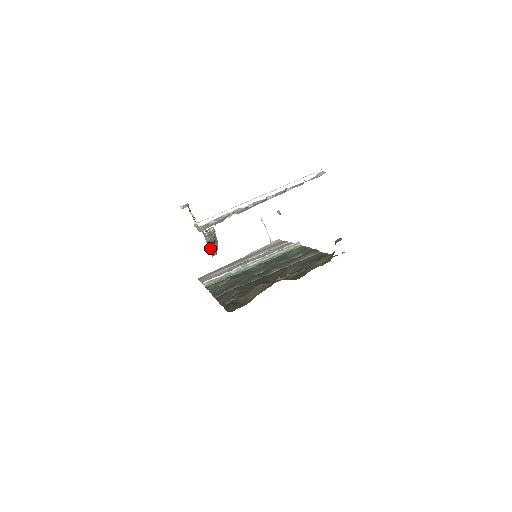
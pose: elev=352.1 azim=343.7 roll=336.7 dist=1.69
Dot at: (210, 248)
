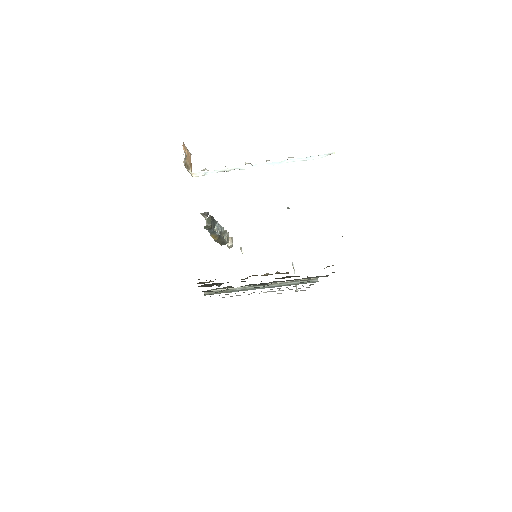
Dot at: (203, 214)
